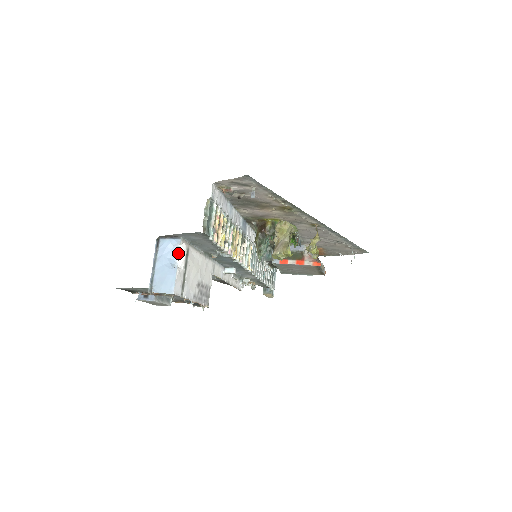
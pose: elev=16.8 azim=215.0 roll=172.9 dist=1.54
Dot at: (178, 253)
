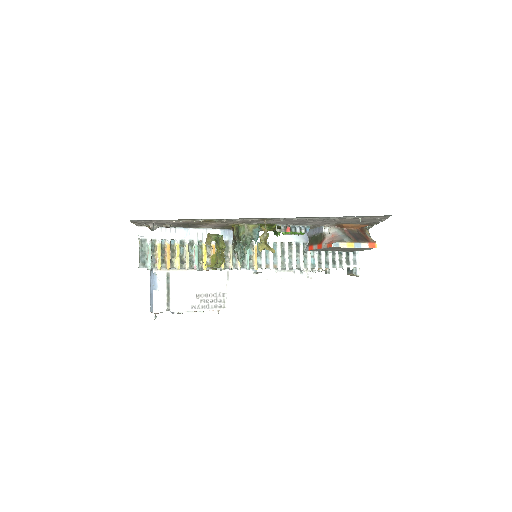
Dot at: (158, 279)
